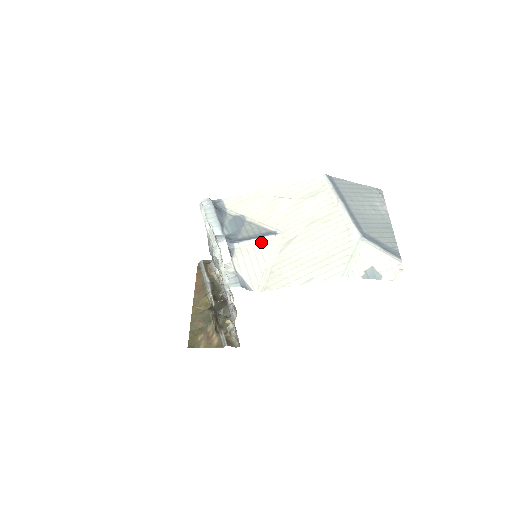
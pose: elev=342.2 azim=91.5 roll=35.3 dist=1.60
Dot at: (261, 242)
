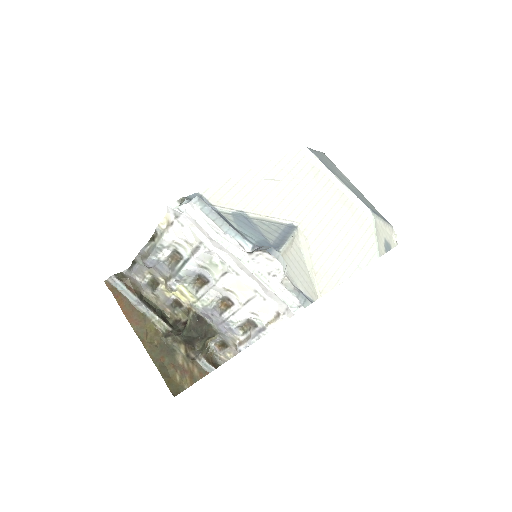
Dot at: (292, 242)
